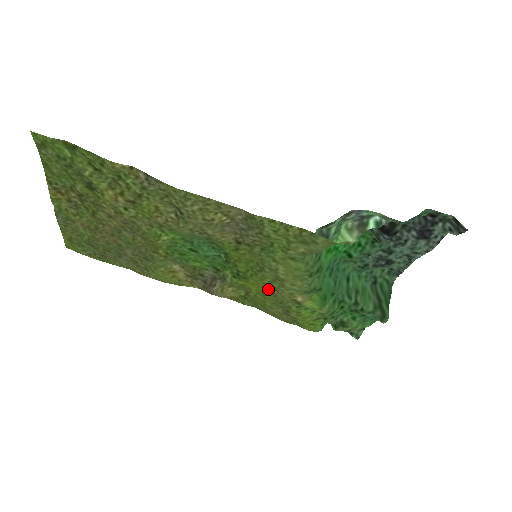
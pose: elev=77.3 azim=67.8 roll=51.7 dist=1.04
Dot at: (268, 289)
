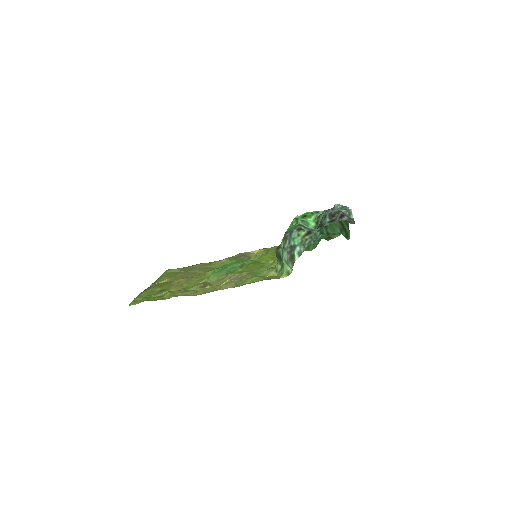
Dot at: (274, 257)
